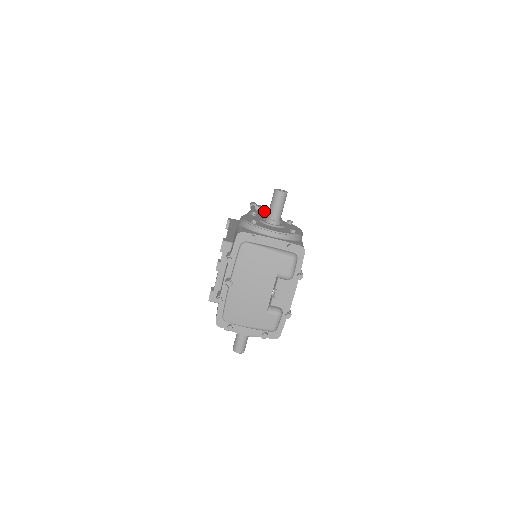
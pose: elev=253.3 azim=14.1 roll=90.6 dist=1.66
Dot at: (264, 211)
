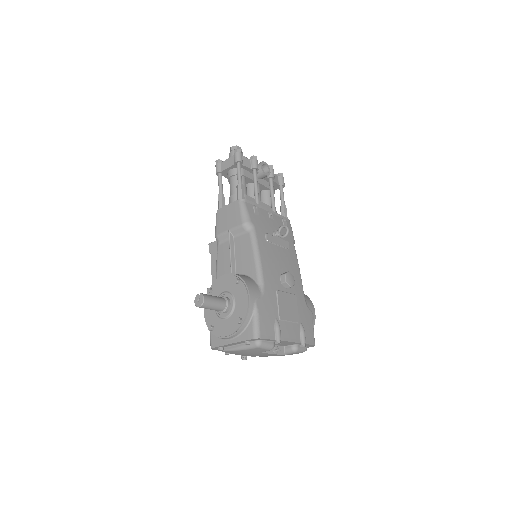
Dot at: (231, 170)
